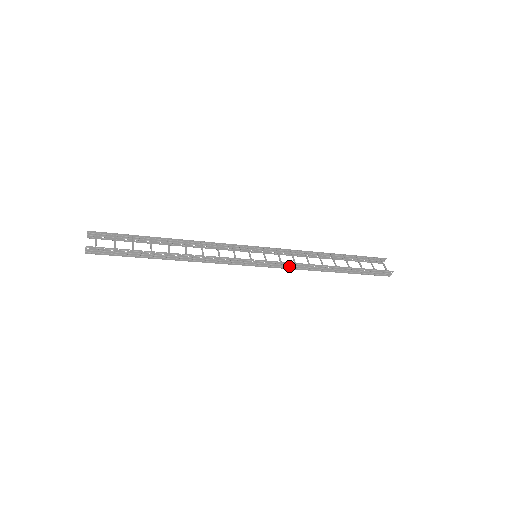
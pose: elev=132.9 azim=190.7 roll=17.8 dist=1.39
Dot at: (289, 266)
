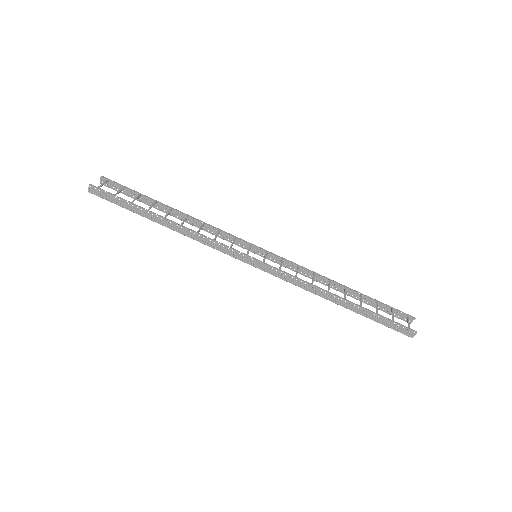
Dot at: (288, 278)
